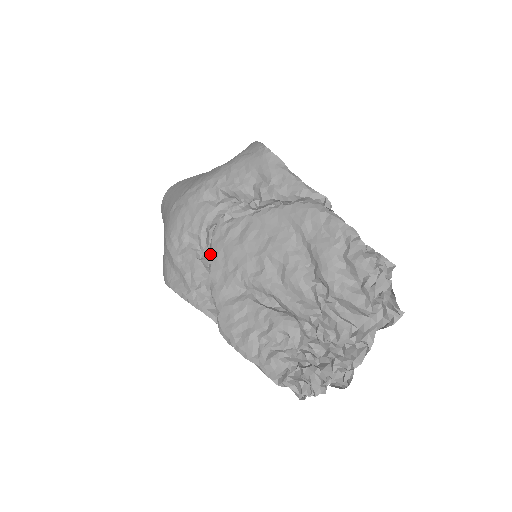
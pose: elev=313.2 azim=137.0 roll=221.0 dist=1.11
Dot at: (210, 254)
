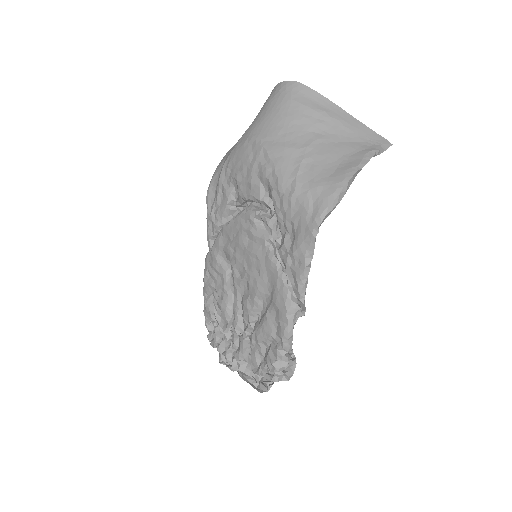
Dot at: (234, 218)
